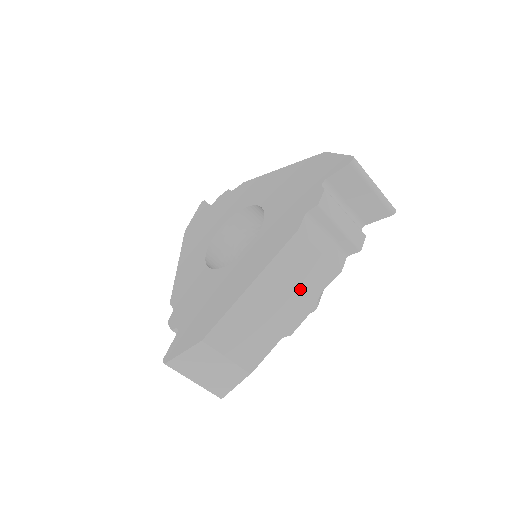
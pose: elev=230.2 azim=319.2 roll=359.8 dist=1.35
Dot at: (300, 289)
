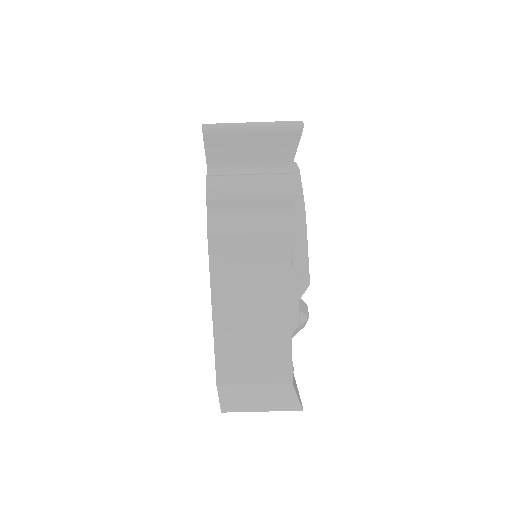
Dot at: (265, 281)
